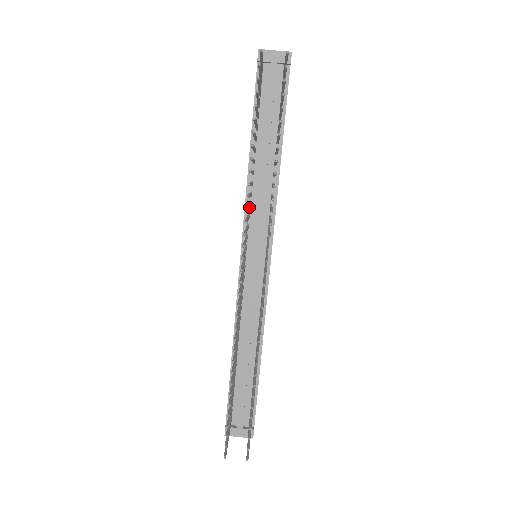
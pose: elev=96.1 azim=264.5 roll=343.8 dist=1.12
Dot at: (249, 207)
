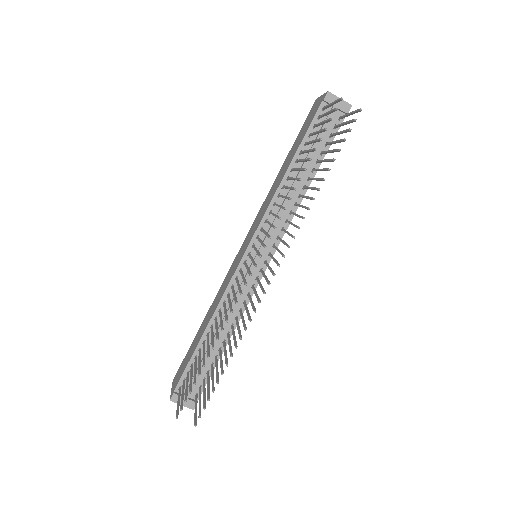
Dot at: occluded
